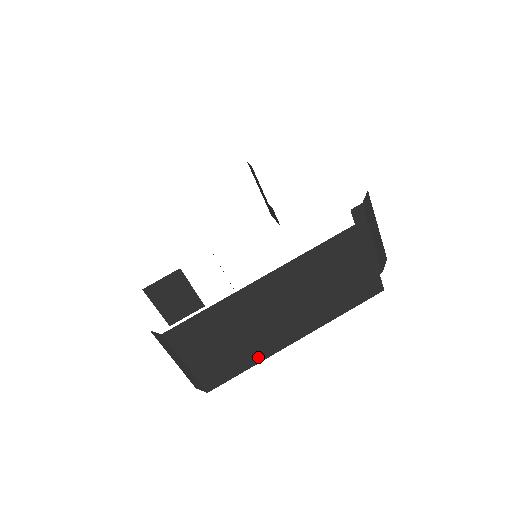
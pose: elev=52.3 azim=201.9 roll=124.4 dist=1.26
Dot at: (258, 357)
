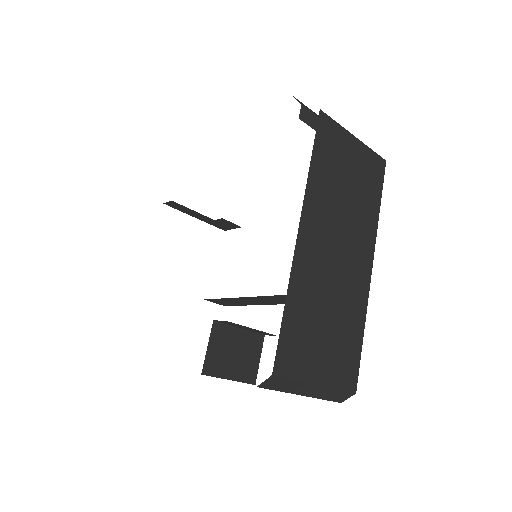
Dot at: (360, 315)
